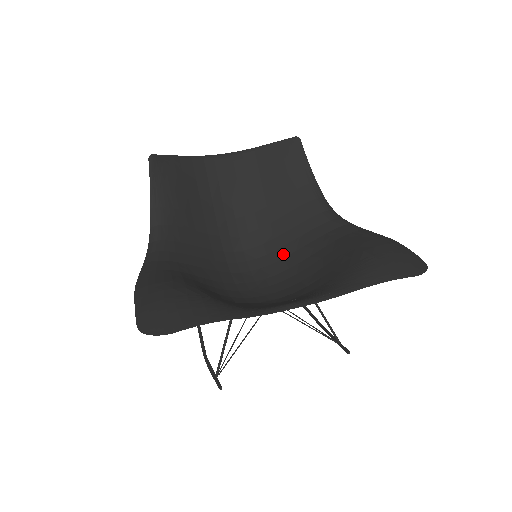
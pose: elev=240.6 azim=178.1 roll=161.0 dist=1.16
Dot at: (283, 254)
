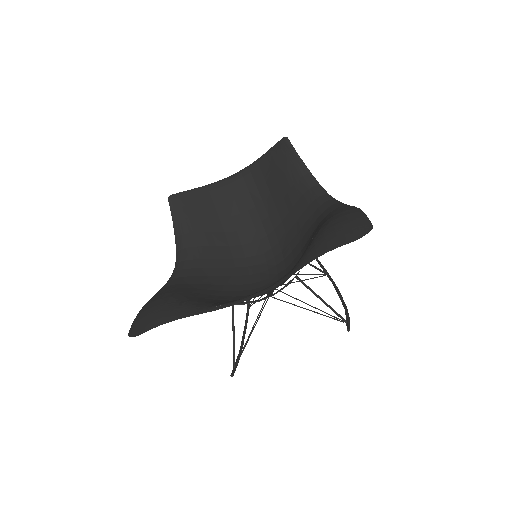
Dot at: (291, 248)
